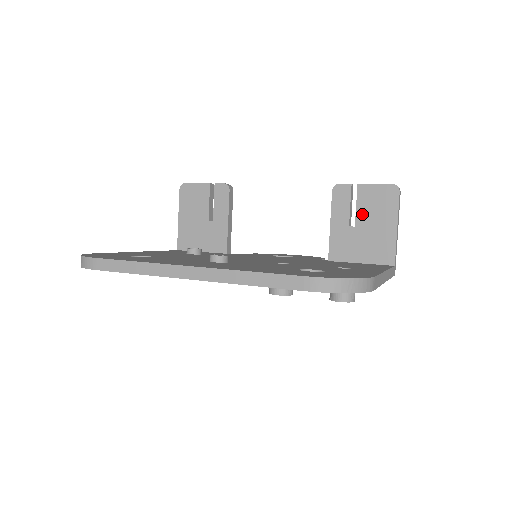
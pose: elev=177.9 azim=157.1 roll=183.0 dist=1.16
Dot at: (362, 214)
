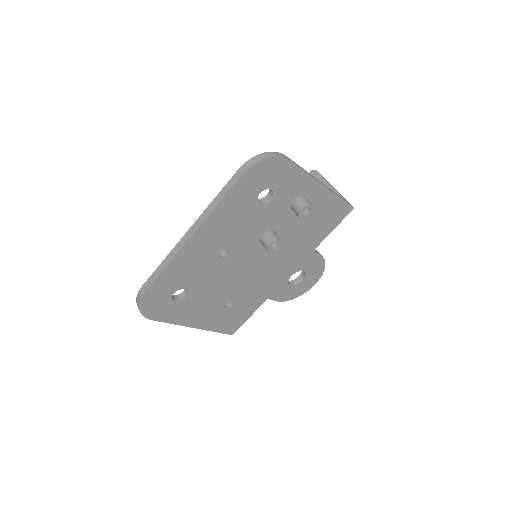
Dot at: occluded
